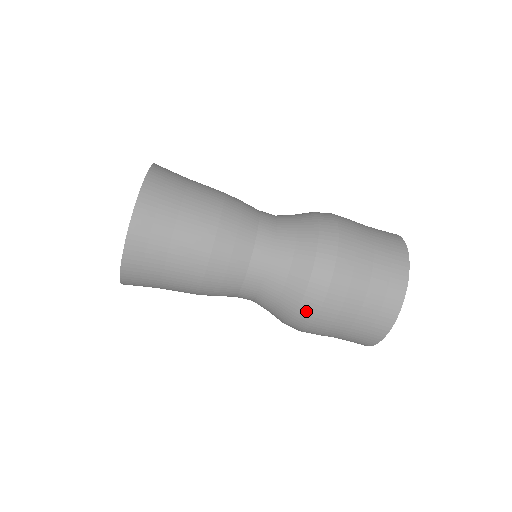
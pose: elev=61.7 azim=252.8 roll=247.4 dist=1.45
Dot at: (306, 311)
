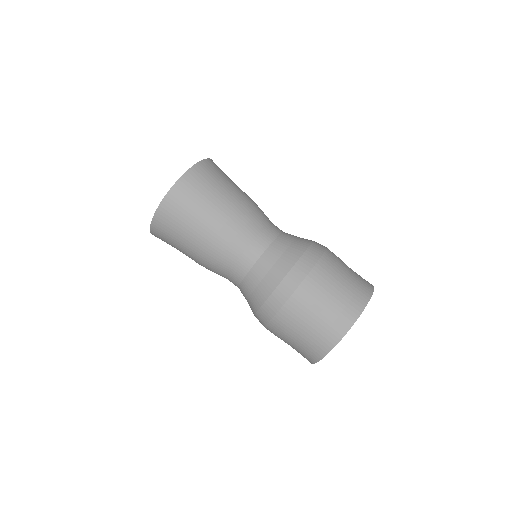
Dot at: (271, 305)
